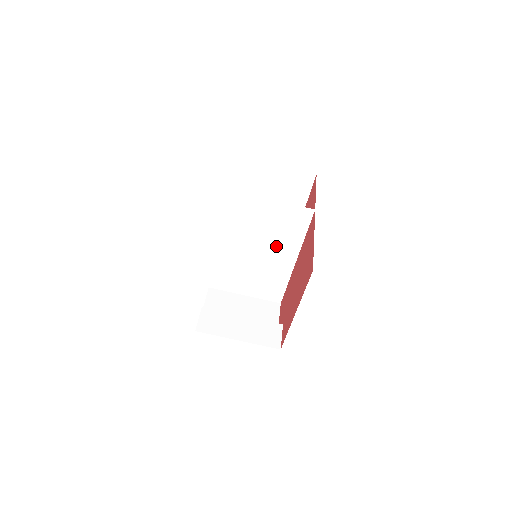
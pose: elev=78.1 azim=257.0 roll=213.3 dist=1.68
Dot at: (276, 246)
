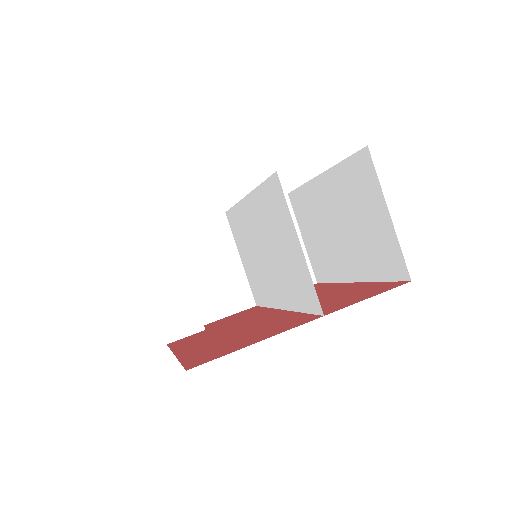
Dot at: (279, 276)
